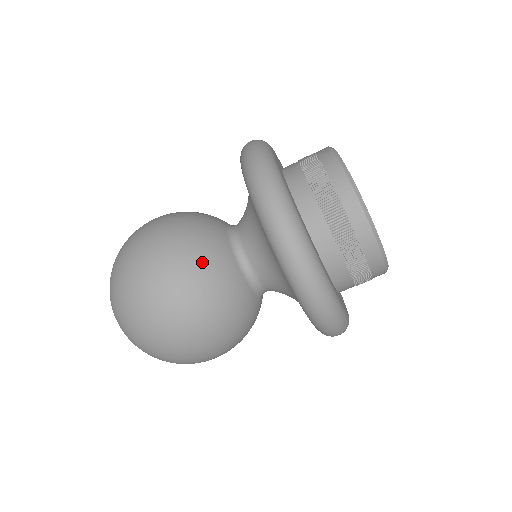
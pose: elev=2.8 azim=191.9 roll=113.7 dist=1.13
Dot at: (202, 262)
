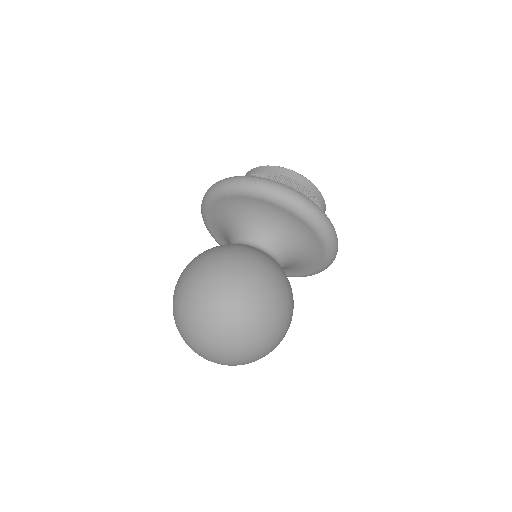
Dot at: (235, 249)
